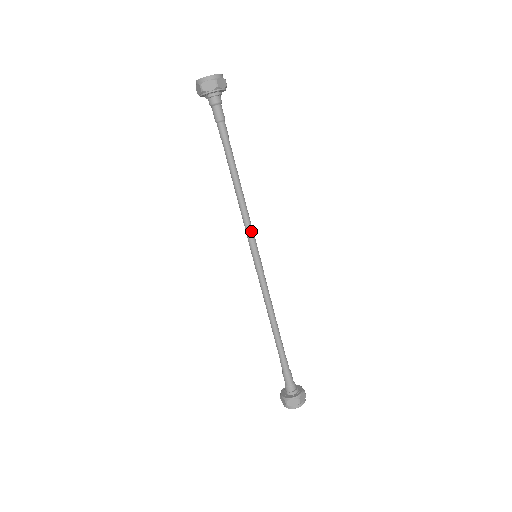
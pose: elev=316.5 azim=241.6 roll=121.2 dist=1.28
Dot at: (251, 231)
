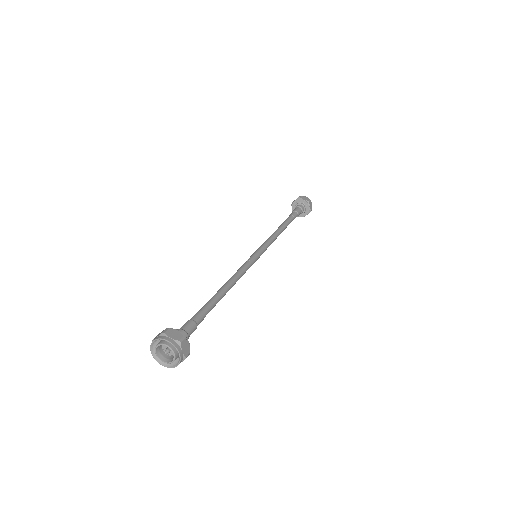
Dot at: (265, 243)
